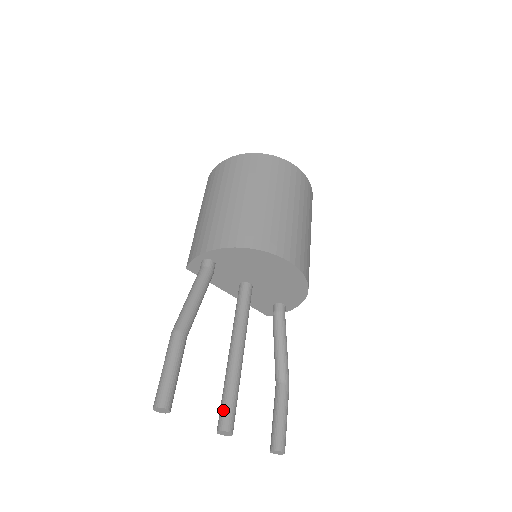
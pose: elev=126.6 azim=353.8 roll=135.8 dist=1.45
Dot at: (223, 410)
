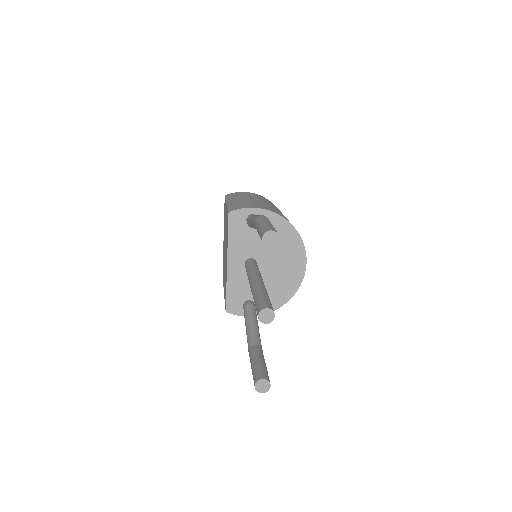
Dot at: (267, 300)
